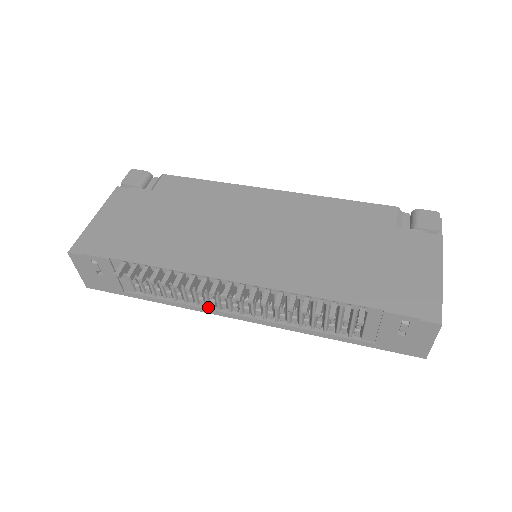
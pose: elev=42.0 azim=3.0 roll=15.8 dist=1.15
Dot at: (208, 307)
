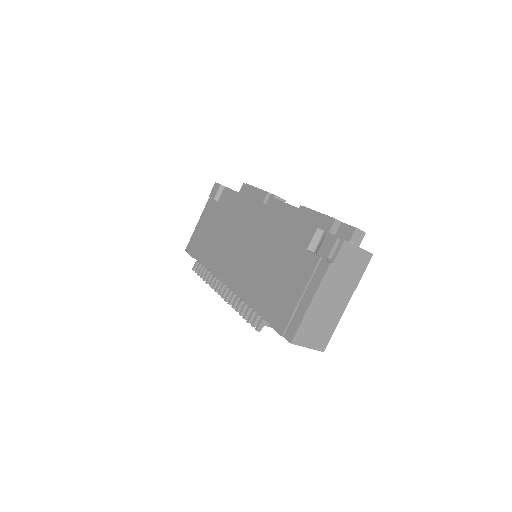
Dot at: occluded
